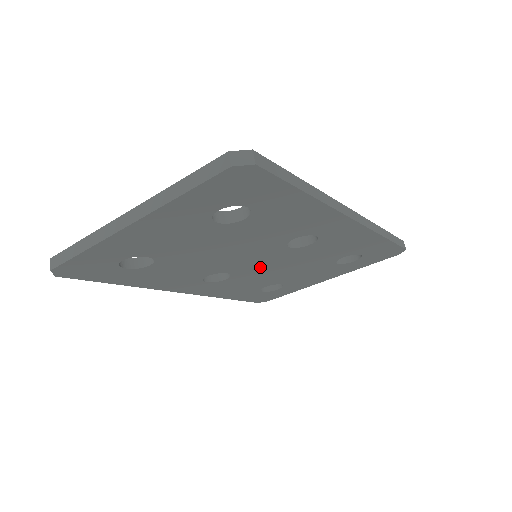
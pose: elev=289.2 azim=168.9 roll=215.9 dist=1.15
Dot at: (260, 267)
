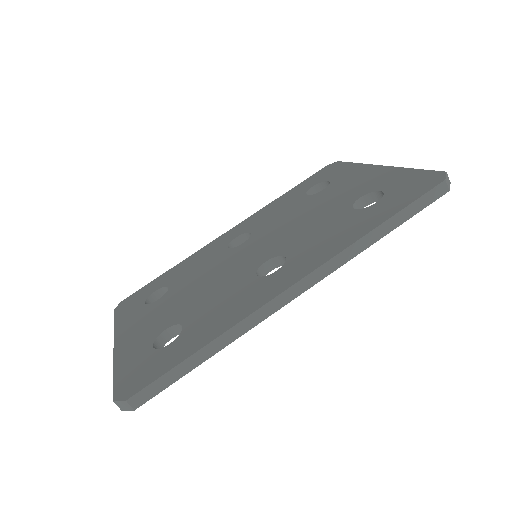
Dot at: occluded
